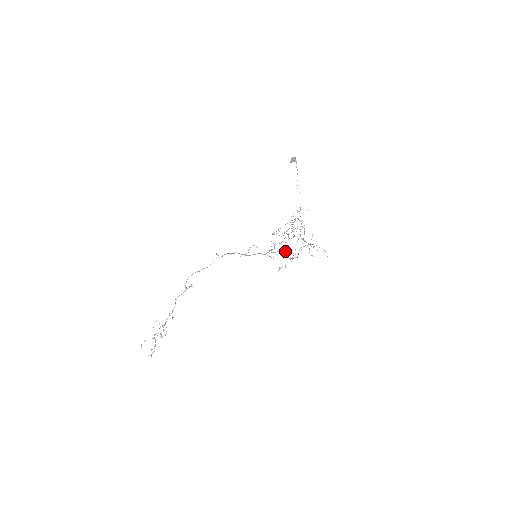
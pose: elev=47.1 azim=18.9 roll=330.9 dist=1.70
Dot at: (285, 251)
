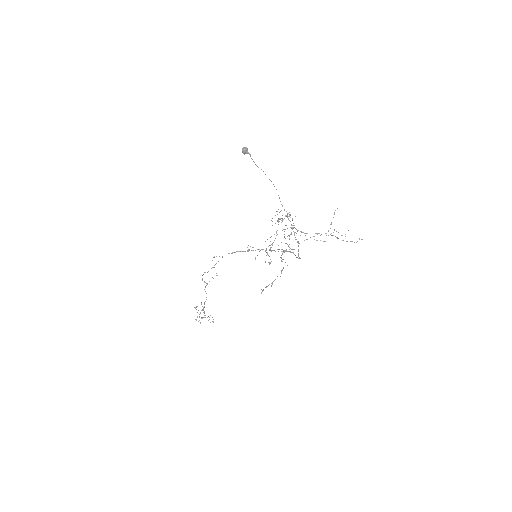
Dot at: (281, 255)
